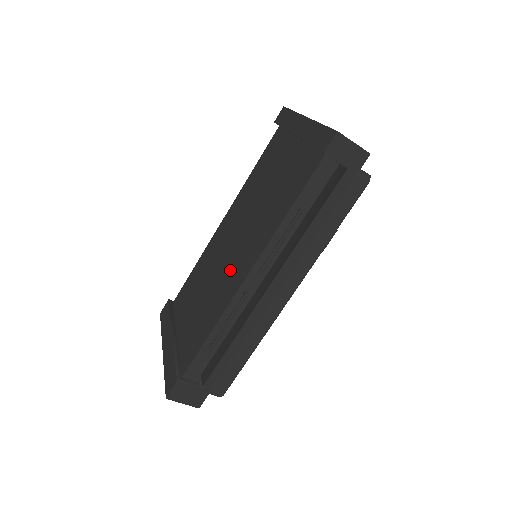
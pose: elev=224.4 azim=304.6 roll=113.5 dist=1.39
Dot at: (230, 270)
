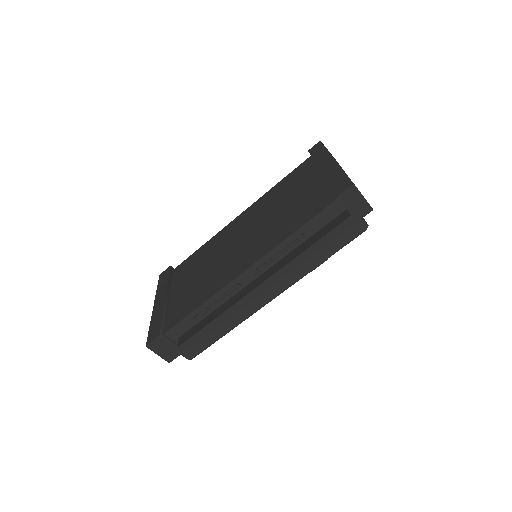
Dot at: (232, 261)
